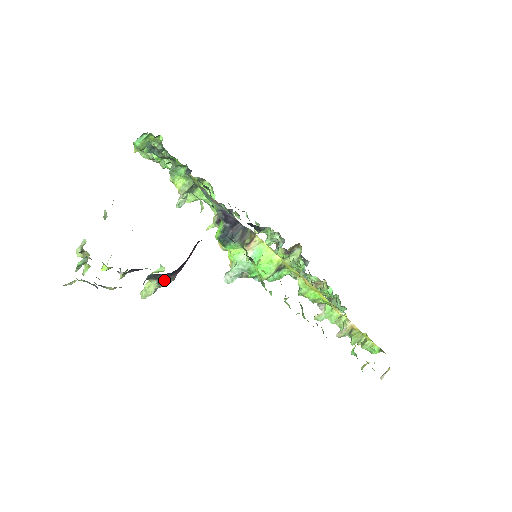
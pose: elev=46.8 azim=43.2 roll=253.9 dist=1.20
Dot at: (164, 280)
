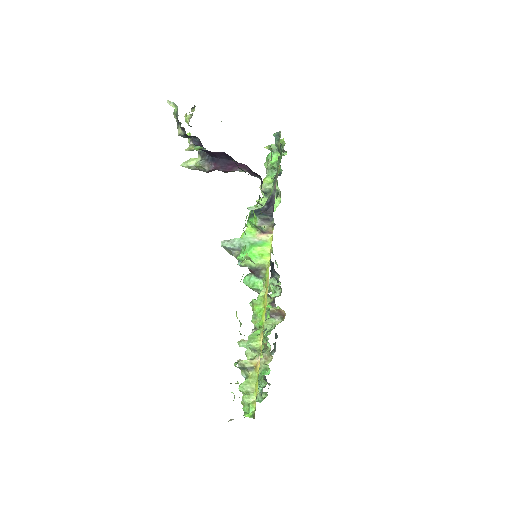
Dot at: (205, 161)
